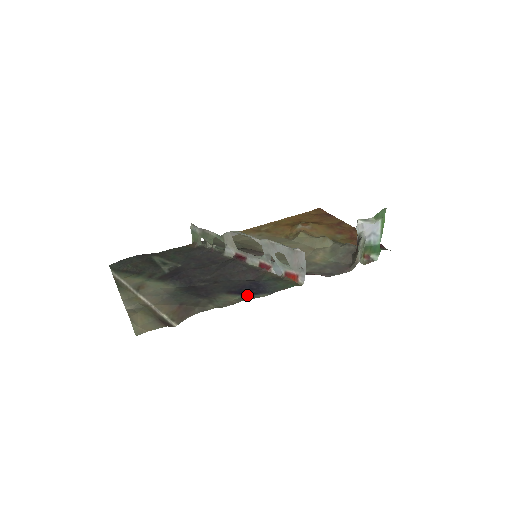
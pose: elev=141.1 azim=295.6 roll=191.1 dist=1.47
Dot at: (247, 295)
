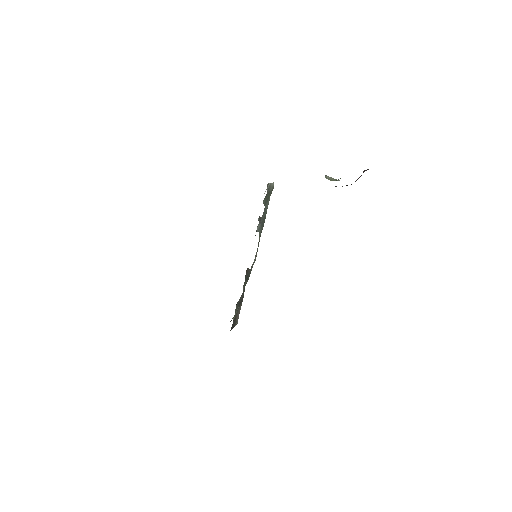
Dot at: occluded
